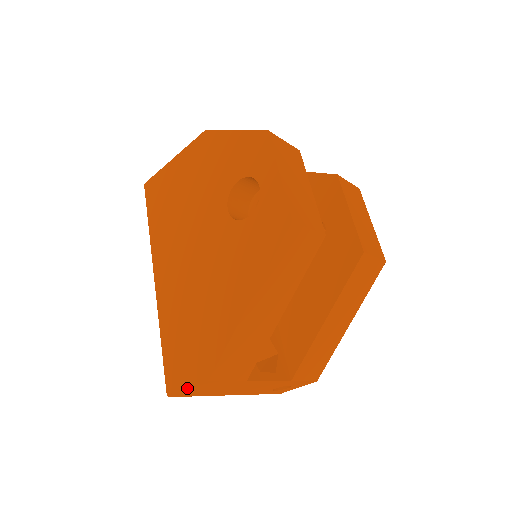
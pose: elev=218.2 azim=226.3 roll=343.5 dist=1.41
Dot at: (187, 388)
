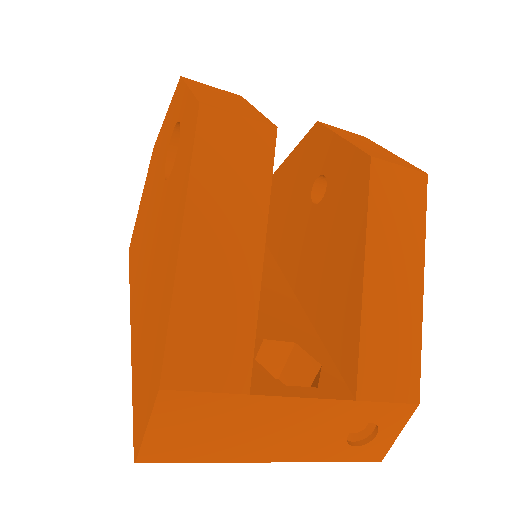
Dot at: (145, 427)
